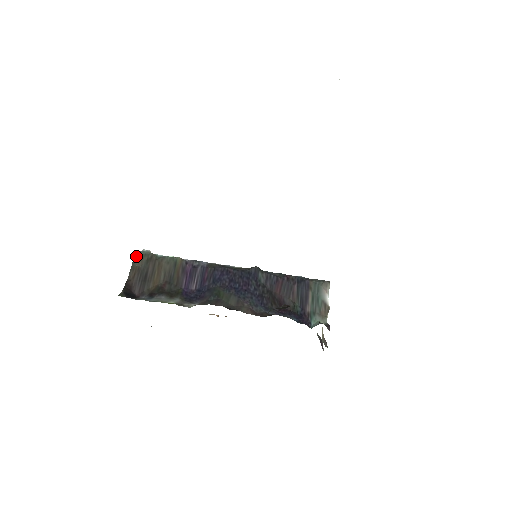
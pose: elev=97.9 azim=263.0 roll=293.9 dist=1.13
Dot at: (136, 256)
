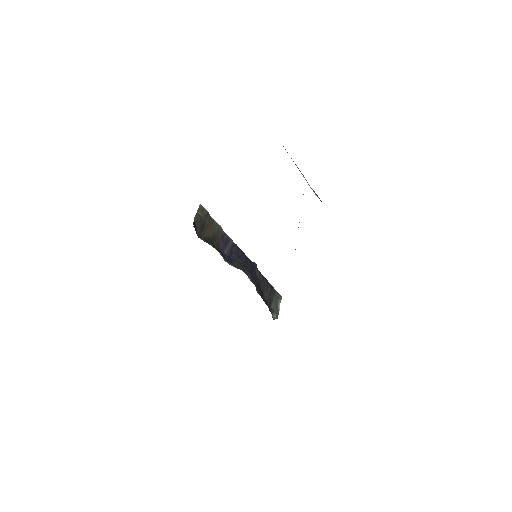
Dot at: (200, 207)
